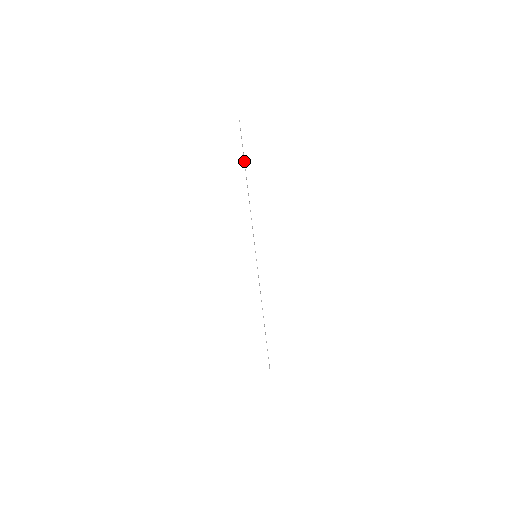
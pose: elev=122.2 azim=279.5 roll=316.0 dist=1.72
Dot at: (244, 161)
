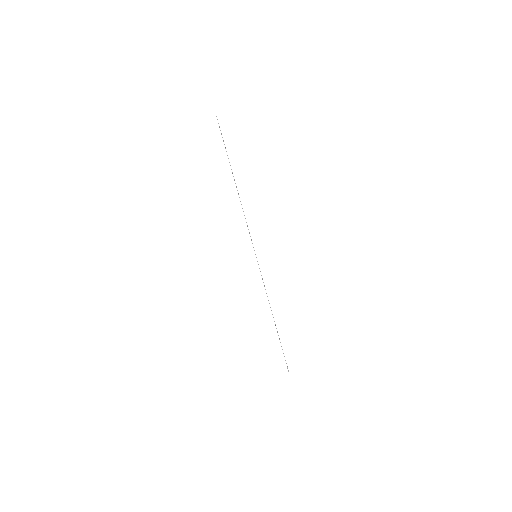
Dot at: occluded
